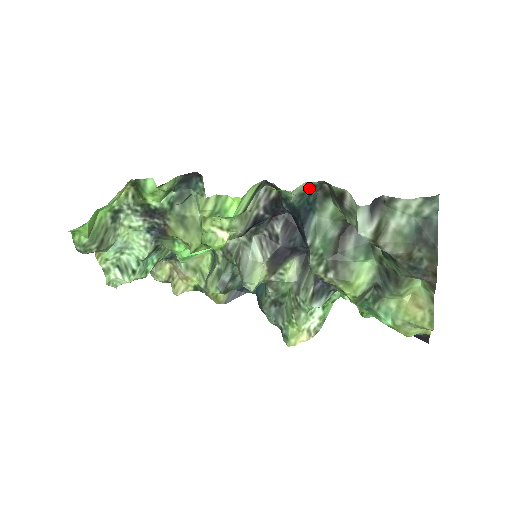
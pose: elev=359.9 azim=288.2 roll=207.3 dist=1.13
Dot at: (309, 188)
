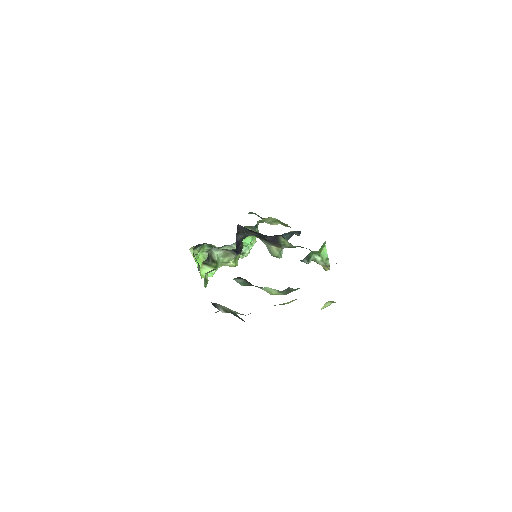
Dot at: occluded
